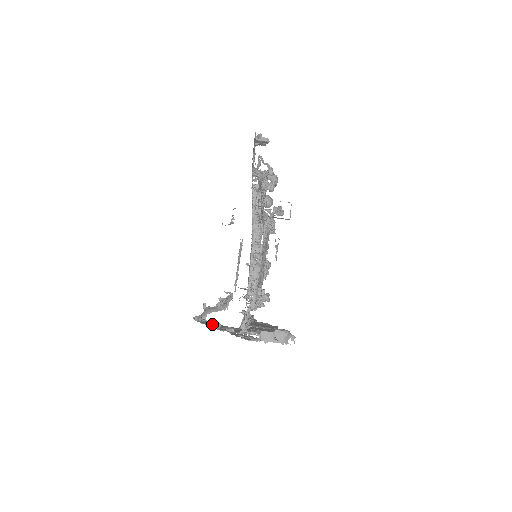
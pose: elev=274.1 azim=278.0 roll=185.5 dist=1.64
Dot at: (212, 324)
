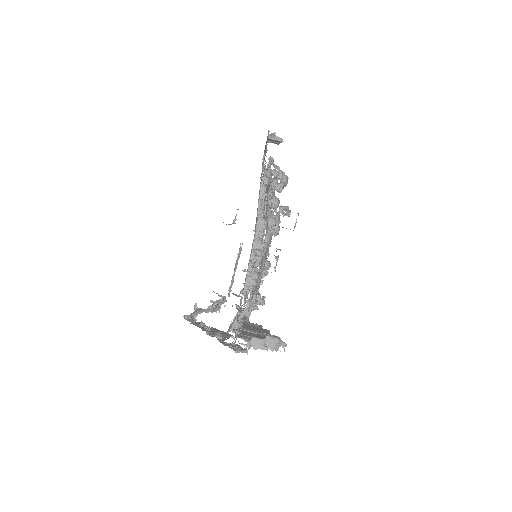
Dot at: occluded
